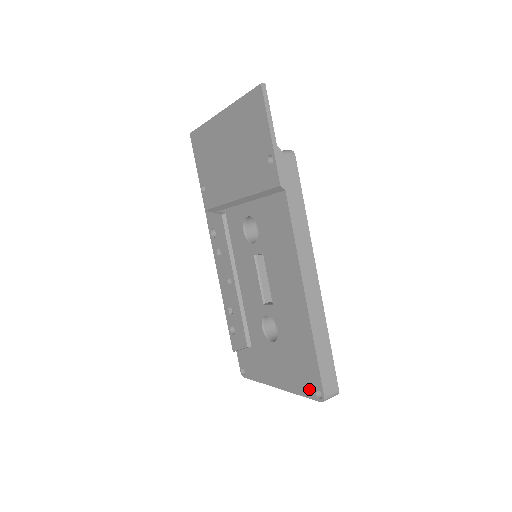
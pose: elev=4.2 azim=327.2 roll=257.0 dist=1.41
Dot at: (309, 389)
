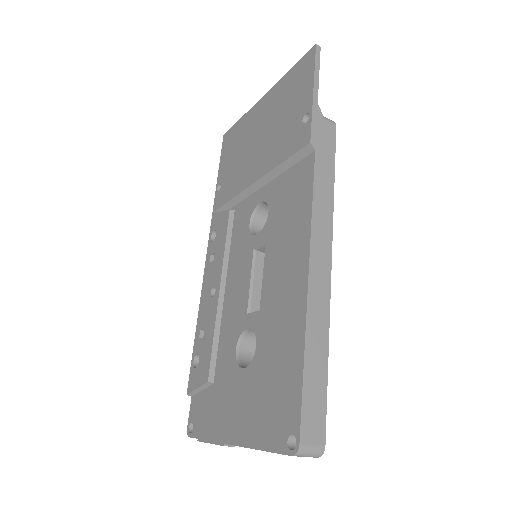
Dot at: (278, 435)
